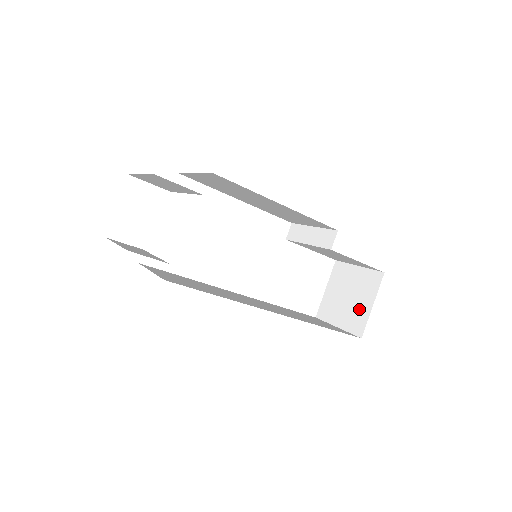
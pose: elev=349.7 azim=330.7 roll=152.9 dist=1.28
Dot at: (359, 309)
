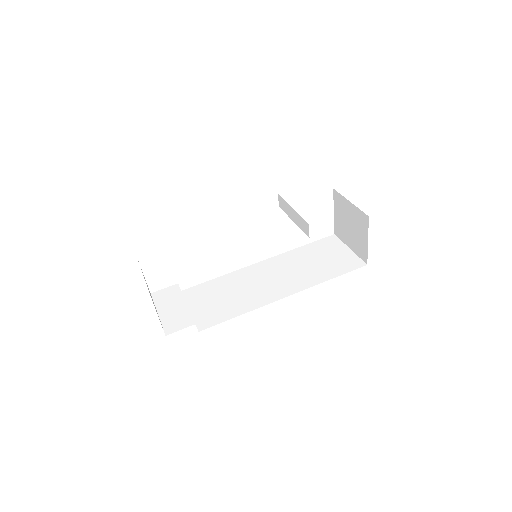
Dot at: (360, 241)
